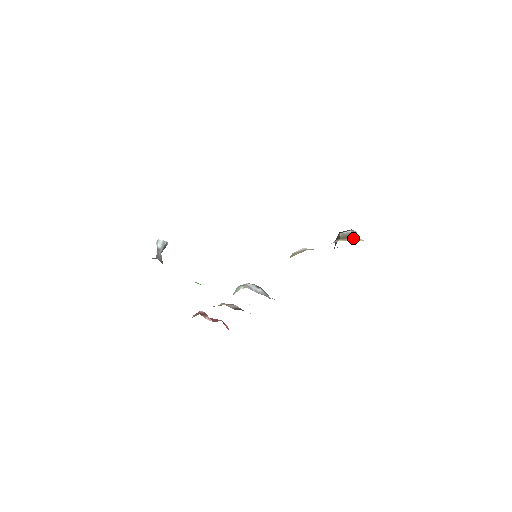
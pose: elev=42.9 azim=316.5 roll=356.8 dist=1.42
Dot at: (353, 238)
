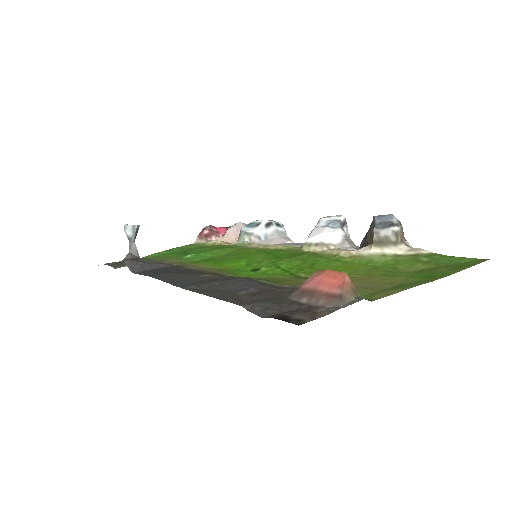
Dot at: (392, 247)
